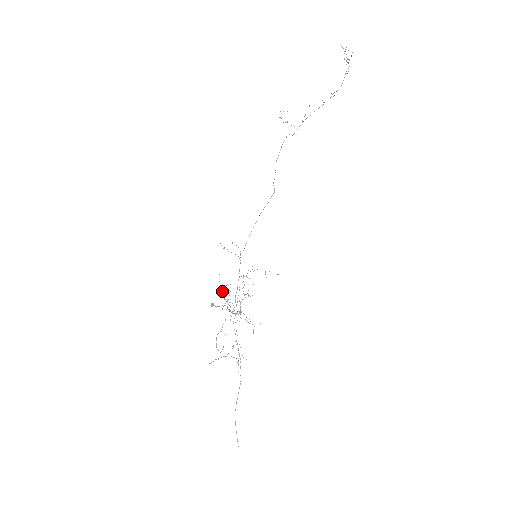
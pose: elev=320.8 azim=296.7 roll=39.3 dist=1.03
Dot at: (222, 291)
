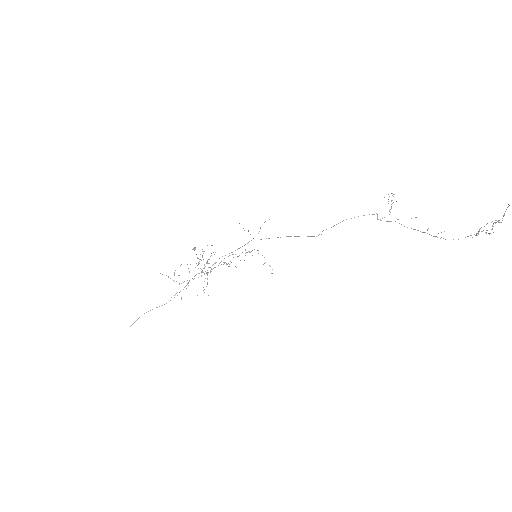
Dot at: occluded
